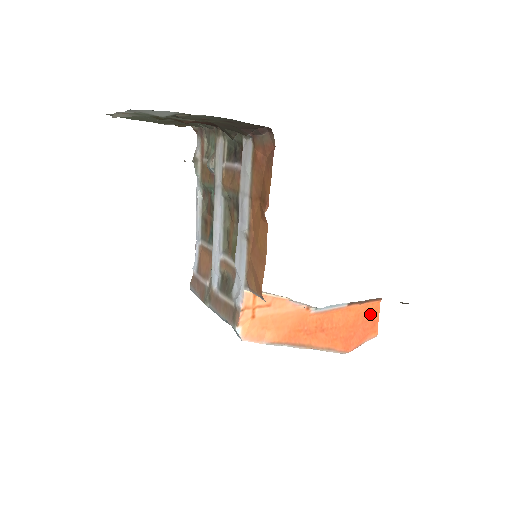
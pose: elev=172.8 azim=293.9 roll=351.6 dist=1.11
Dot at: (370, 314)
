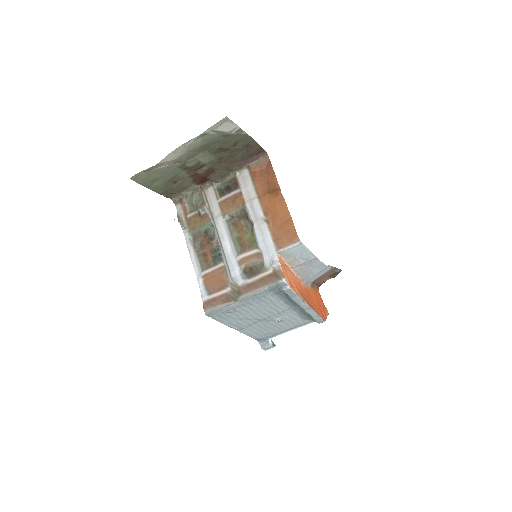
Dot at: (319, 298)
